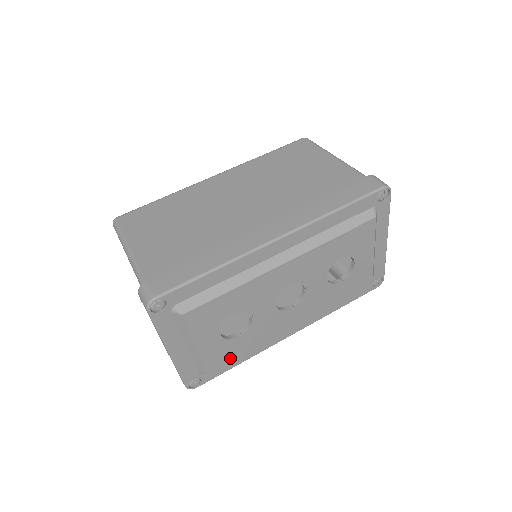
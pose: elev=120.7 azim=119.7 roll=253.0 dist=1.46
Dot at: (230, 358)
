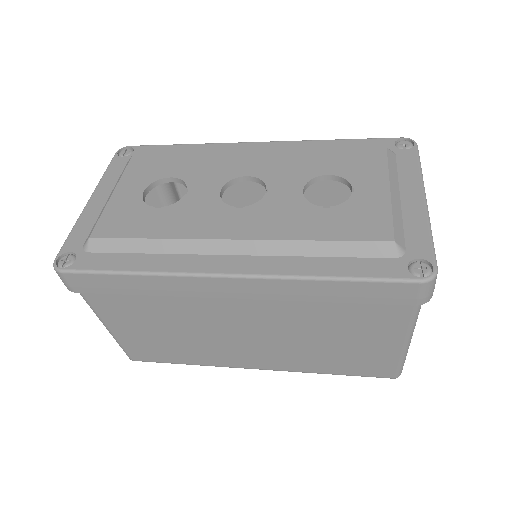
Dot at: (127, 233)
